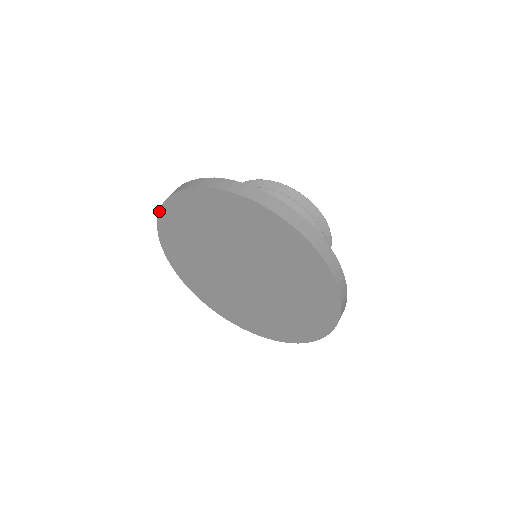
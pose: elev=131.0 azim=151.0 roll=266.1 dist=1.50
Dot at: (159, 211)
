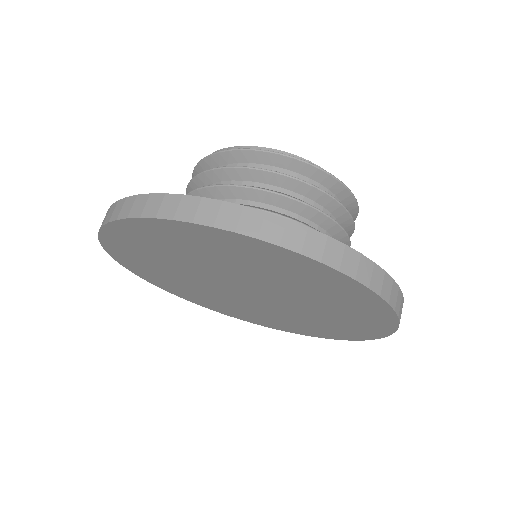
Dot at: (98, 232)
